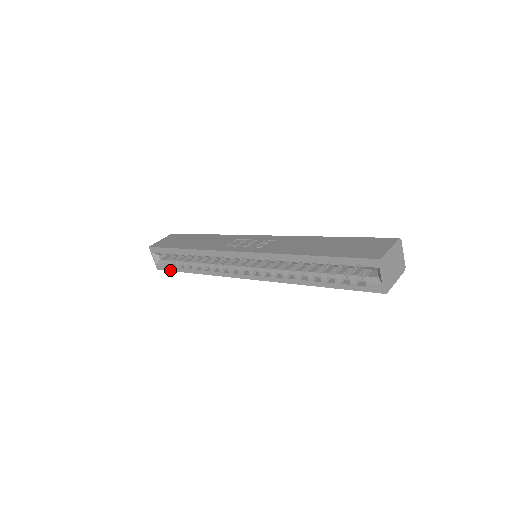
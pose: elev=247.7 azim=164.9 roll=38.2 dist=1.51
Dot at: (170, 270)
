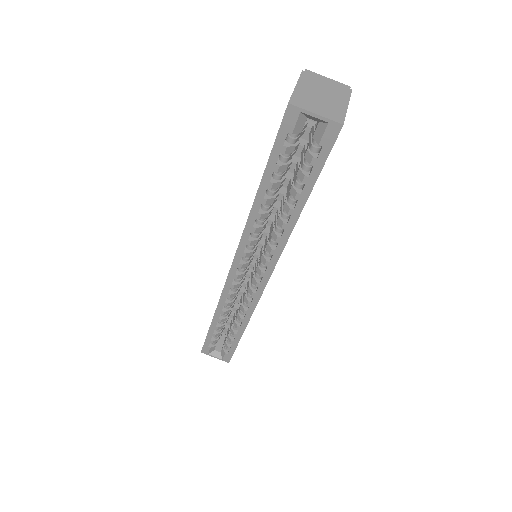
Dot at: (233, 352)
